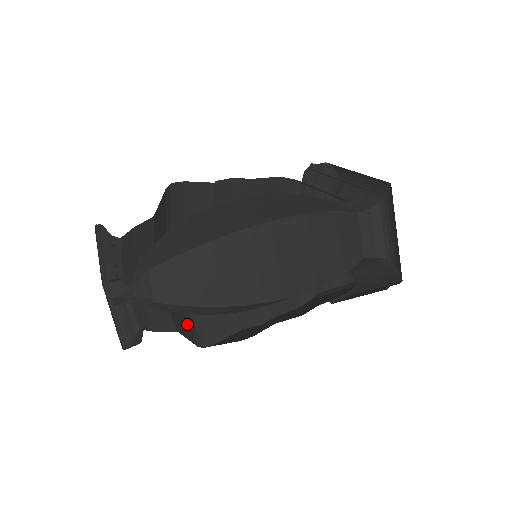
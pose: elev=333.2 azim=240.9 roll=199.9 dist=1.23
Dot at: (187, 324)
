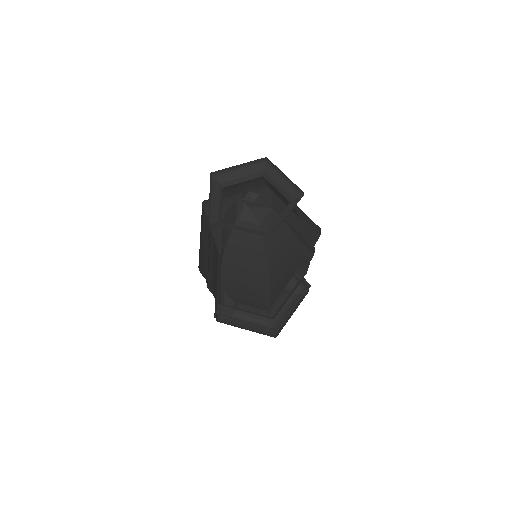
Dot at: occluded
